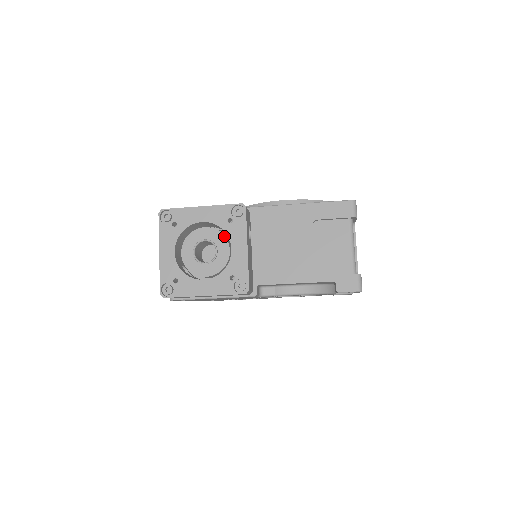
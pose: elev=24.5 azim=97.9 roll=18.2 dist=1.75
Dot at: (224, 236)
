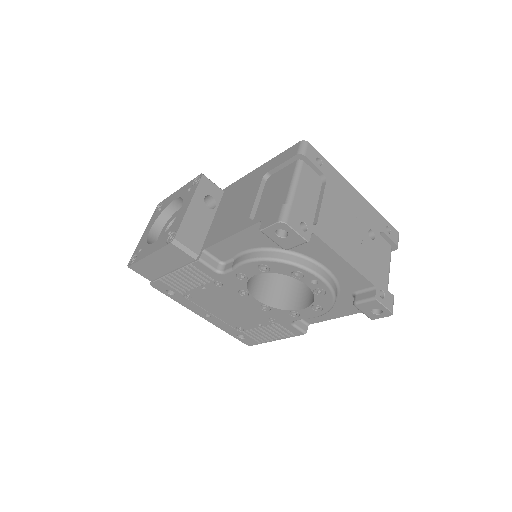
Dot at: occluded
